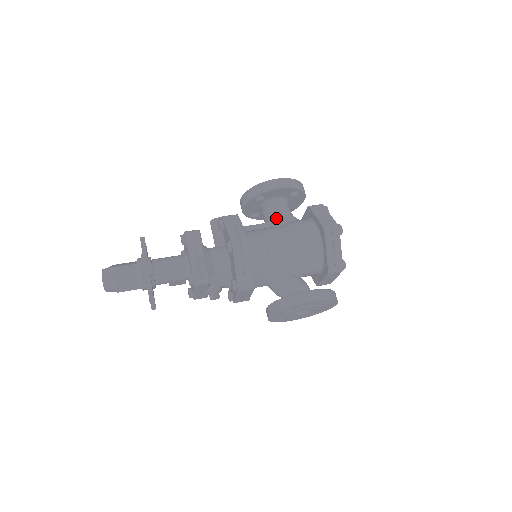
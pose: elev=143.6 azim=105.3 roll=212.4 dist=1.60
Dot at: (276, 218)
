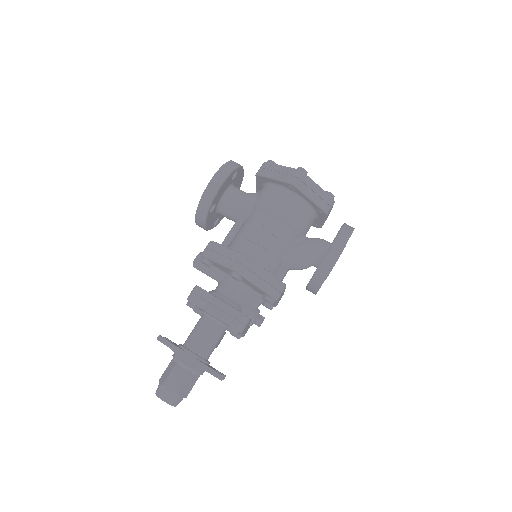
Dot at: (241, 210)
